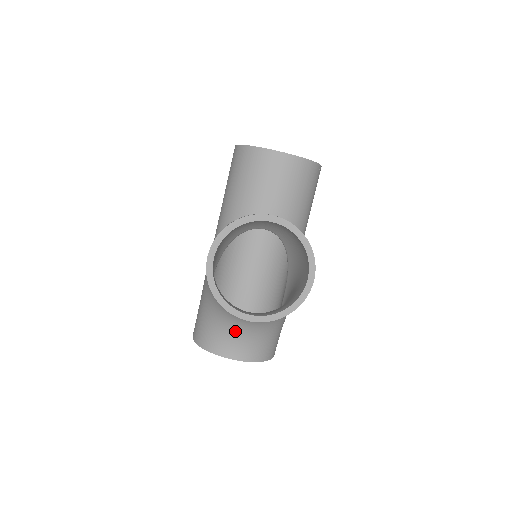
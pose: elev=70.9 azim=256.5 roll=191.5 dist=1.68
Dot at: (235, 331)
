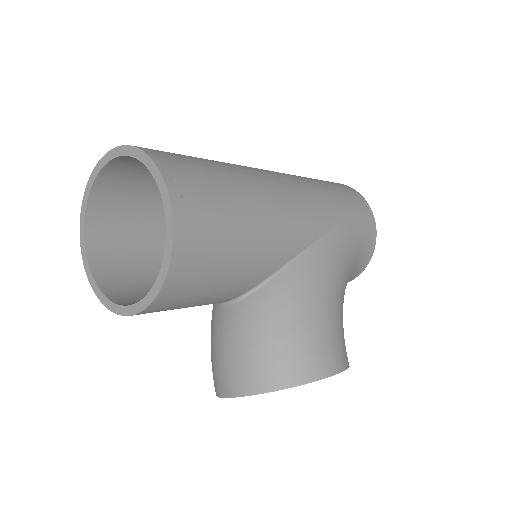
Dot at: occluded
